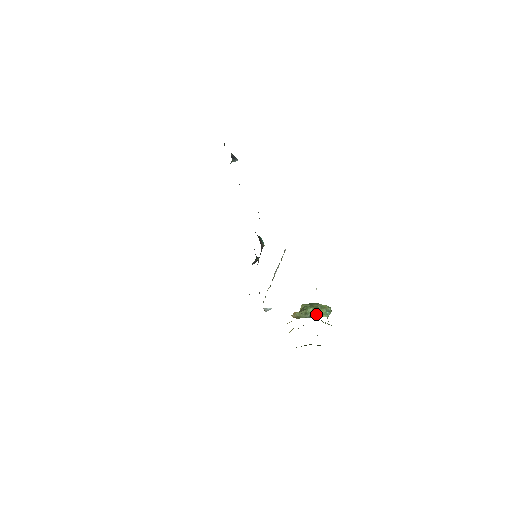
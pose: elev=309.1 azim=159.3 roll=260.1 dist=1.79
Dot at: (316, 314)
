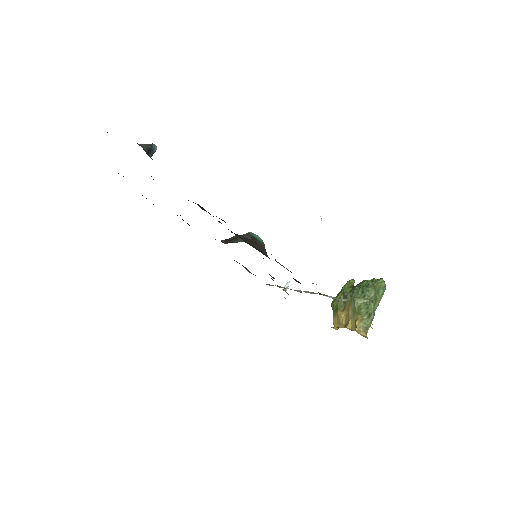
Dot at: (376, 304)
